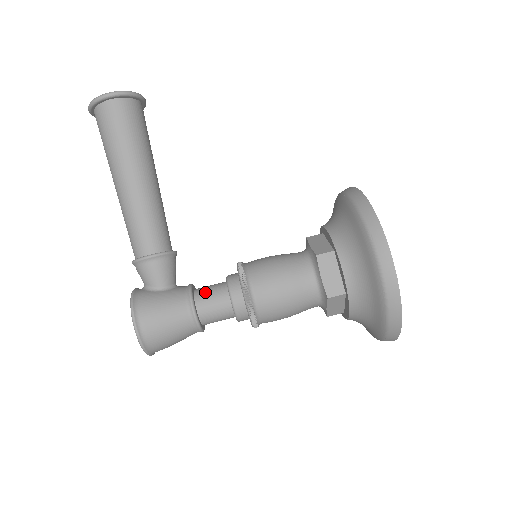
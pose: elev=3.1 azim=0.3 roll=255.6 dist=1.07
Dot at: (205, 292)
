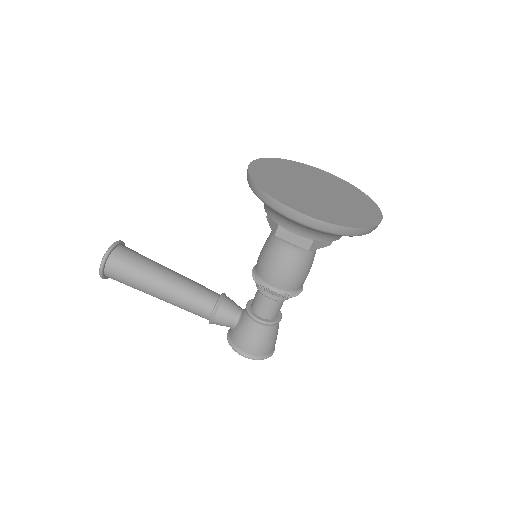
Dot at: (255, 304)
